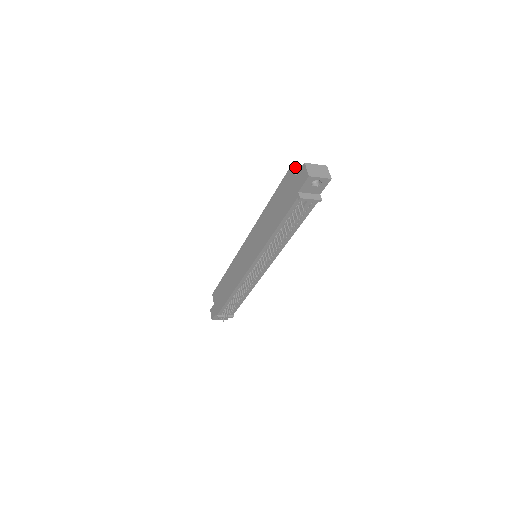
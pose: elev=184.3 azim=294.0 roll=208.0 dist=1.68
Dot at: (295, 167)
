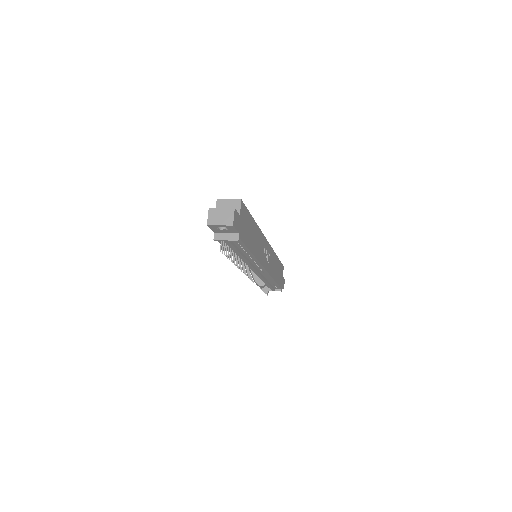
Dot at: (219, 203)
